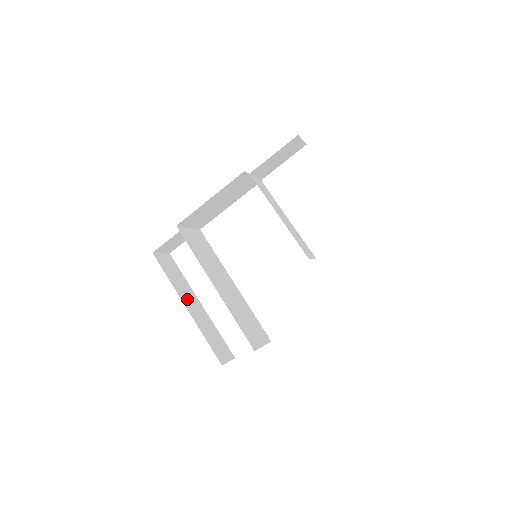
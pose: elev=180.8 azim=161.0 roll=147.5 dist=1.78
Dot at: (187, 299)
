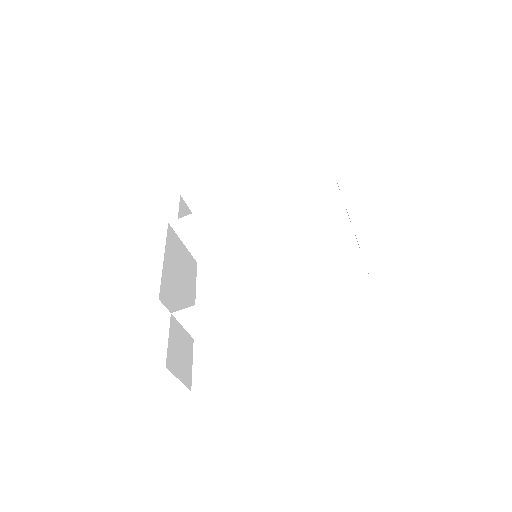
Dot at: occluded
